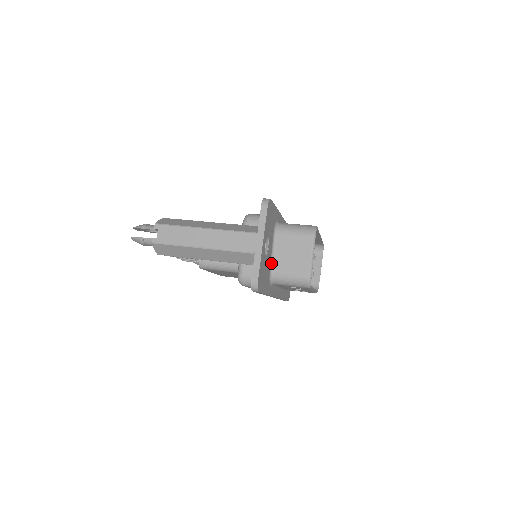
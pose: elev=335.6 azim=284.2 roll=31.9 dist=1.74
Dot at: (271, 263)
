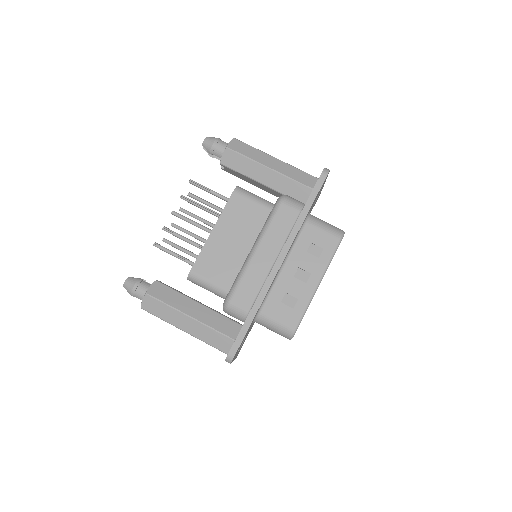
Dot at: occluded
